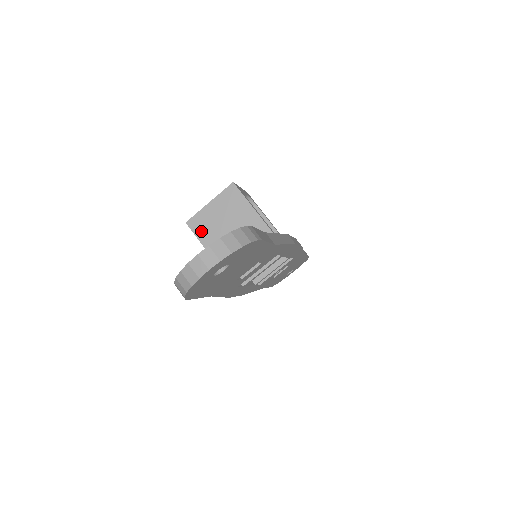
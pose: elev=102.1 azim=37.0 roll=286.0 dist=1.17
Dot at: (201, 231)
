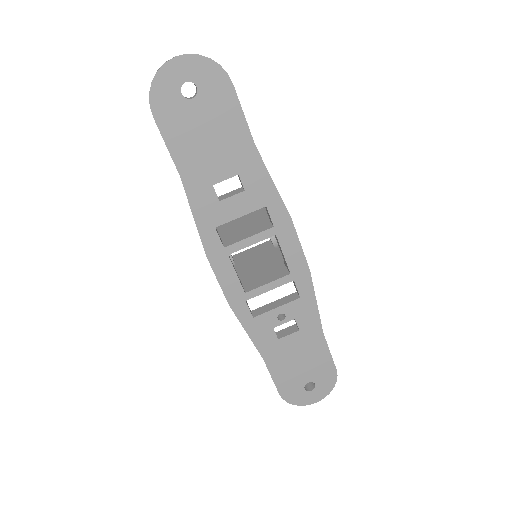
Dot at: occluded
